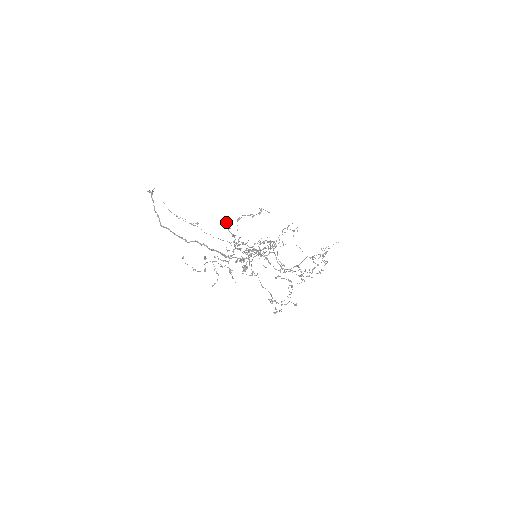
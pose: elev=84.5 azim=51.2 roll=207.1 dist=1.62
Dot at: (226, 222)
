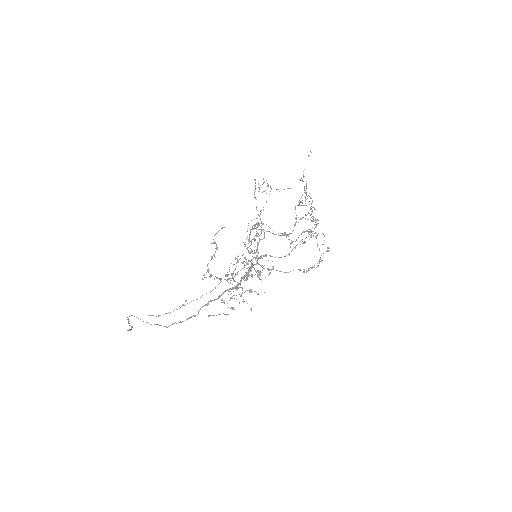
Dot at: occluded
